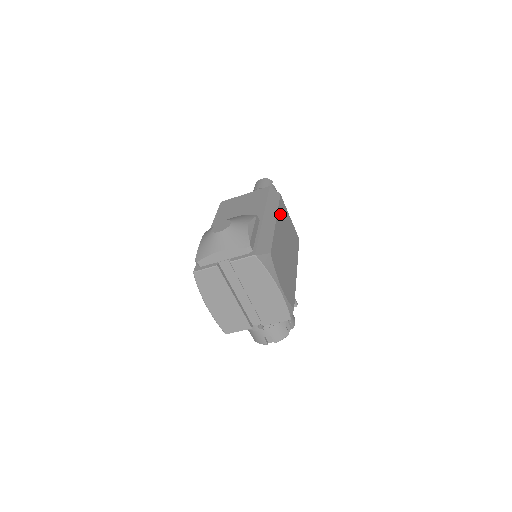
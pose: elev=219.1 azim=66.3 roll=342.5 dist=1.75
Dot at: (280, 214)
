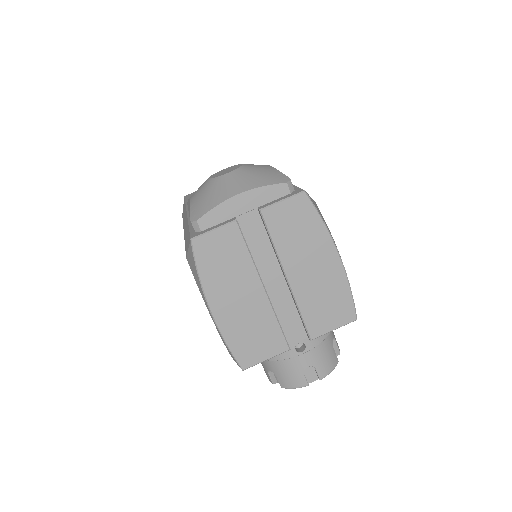
Dot at: occluded
